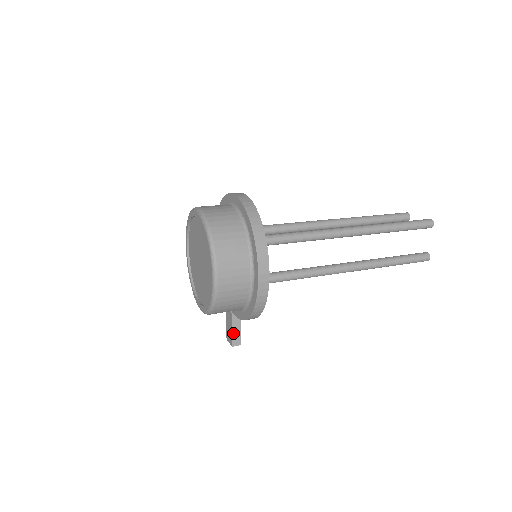
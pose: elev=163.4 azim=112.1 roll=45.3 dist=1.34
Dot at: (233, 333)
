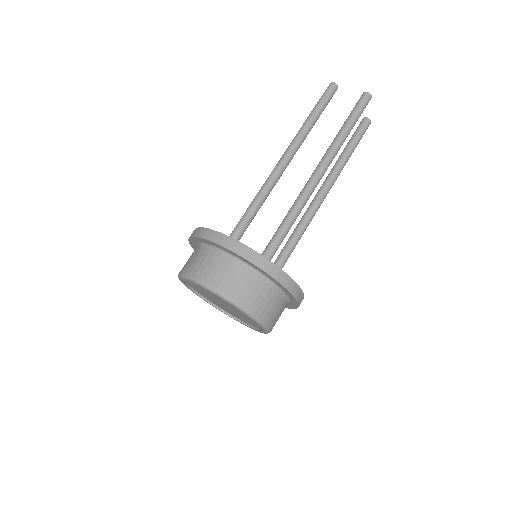
Dot at: occluded
